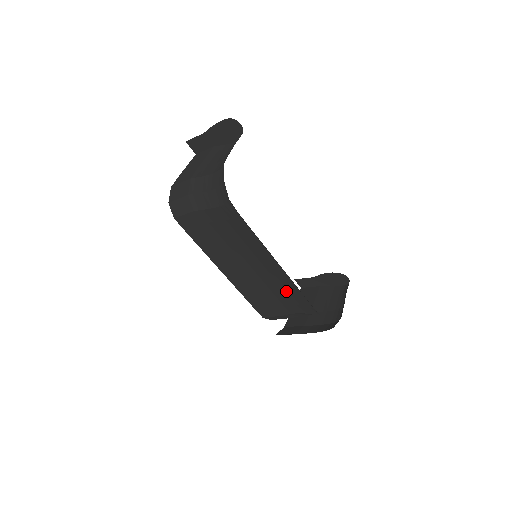
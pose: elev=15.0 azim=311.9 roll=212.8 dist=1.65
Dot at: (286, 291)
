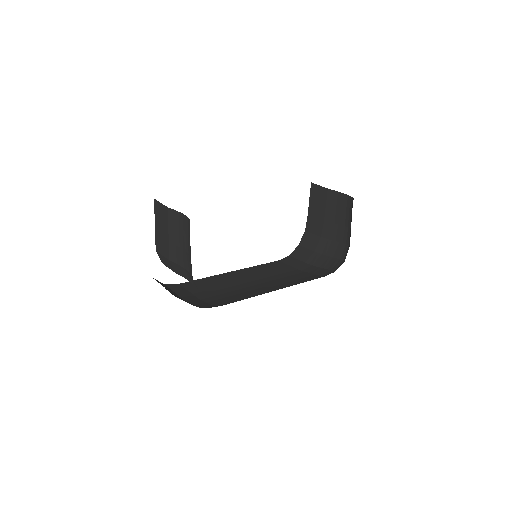
Dot at: occluded
